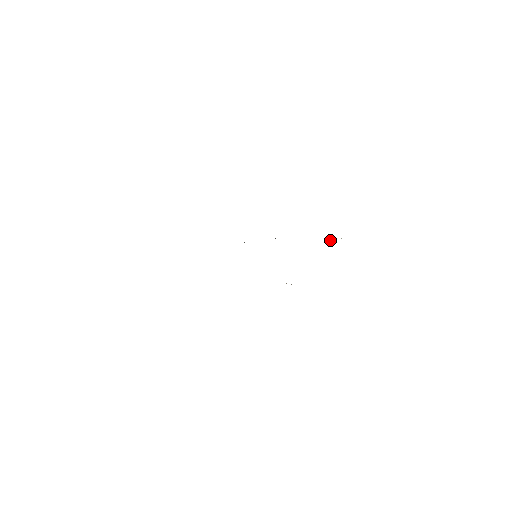
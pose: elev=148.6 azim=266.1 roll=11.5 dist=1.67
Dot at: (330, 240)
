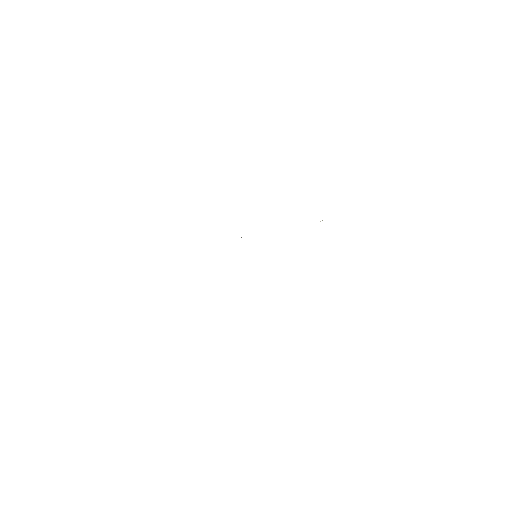
Dot at: (320, 221)
